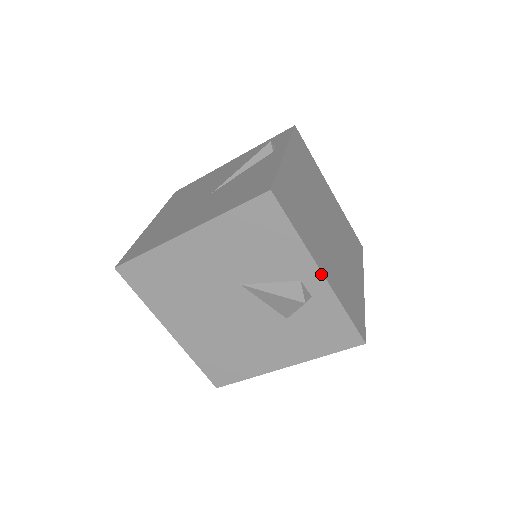
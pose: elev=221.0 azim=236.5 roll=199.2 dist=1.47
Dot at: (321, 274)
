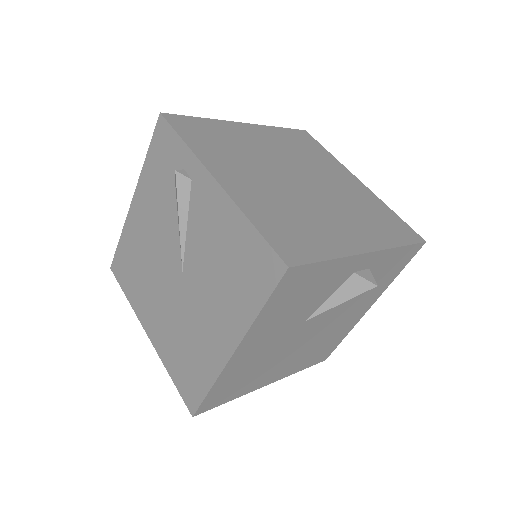
Dot at: (369, 254)
